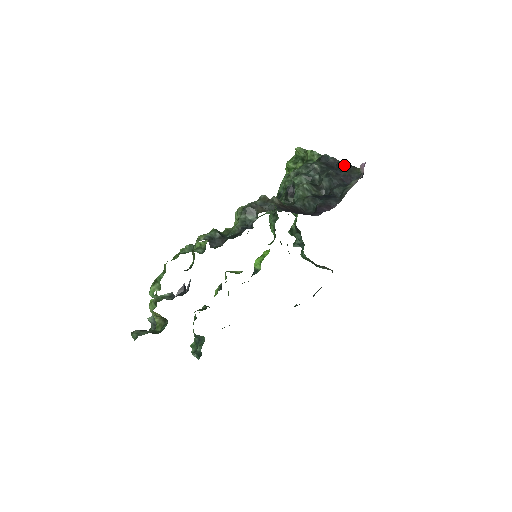
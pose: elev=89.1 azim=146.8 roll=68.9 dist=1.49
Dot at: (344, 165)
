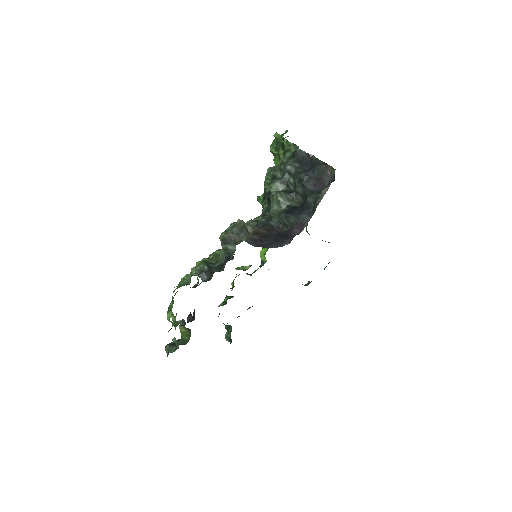
Dot at: (316, 164)
